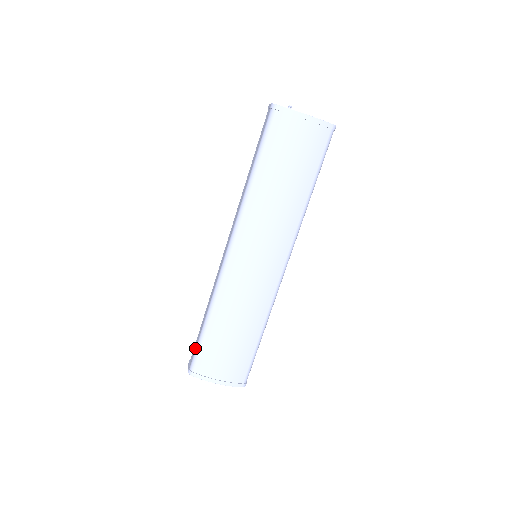
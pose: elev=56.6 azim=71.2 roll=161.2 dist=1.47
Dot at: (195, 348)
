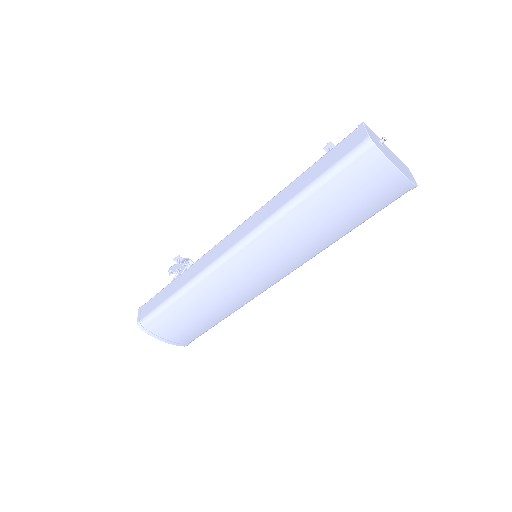
Dot at: (153, 308)
